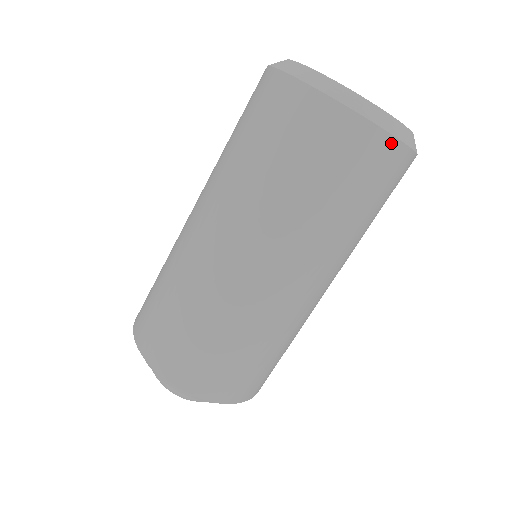
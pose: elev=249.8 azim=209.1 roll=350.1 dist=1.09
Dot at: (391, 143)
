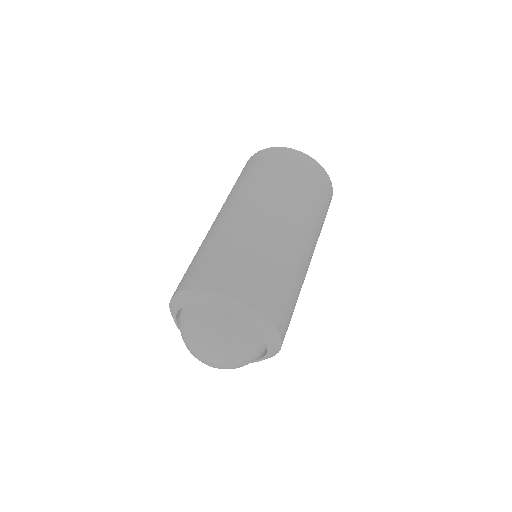
Dot at: (329, 181)
